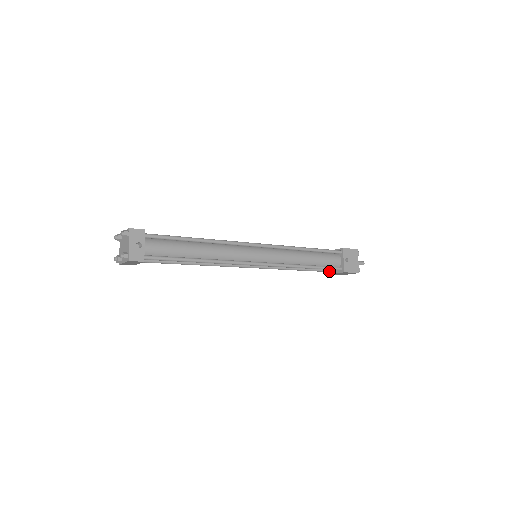
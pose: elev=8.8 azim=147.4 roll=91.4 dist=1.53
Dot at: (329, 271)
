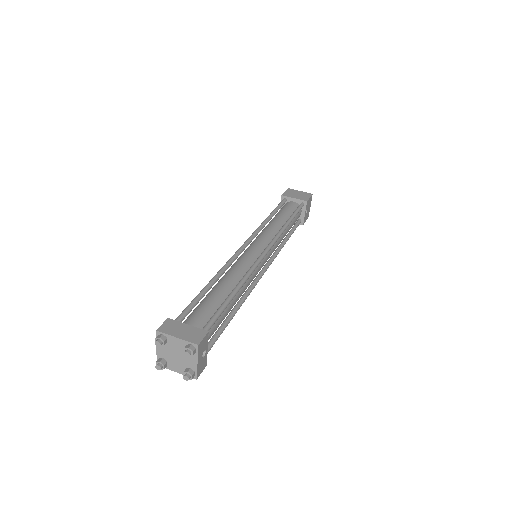
Dot at: occluded
